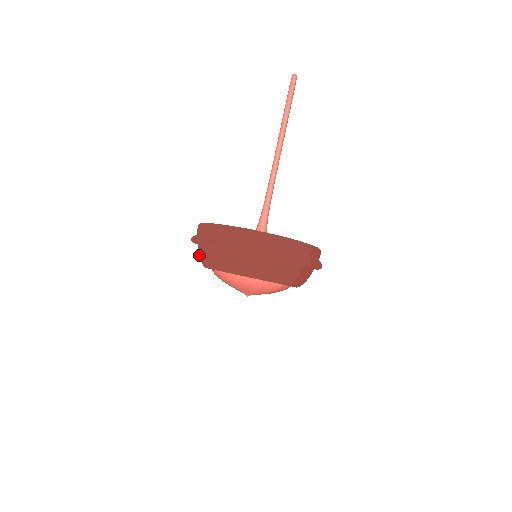
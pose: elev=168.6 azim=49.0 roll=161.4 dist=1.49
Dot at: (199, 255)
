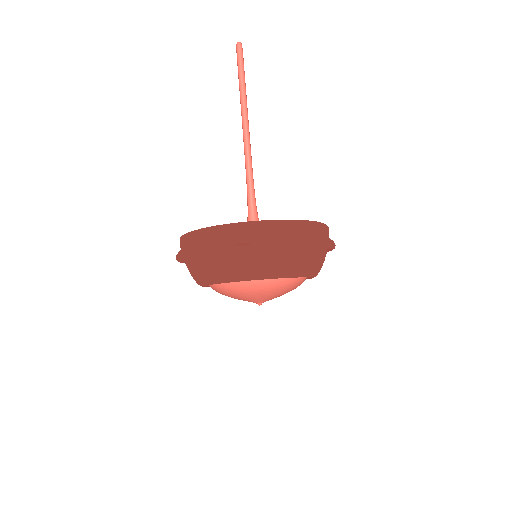
Dot at: (204, 270)
